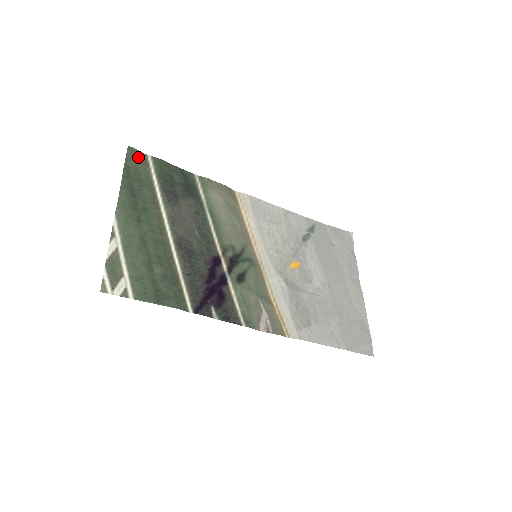
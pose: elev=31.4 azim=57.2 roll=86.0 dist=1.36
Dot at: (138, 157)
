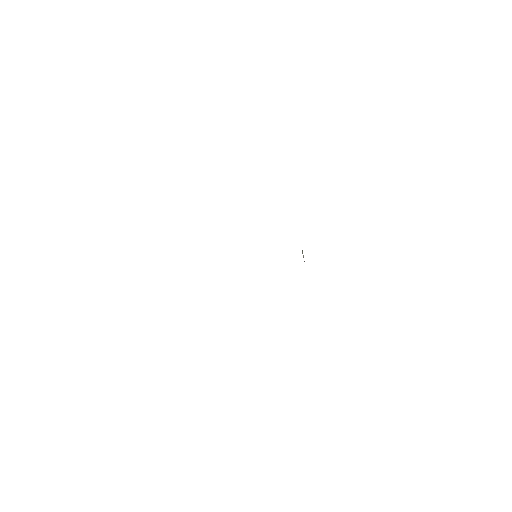
Dot at: occluded
